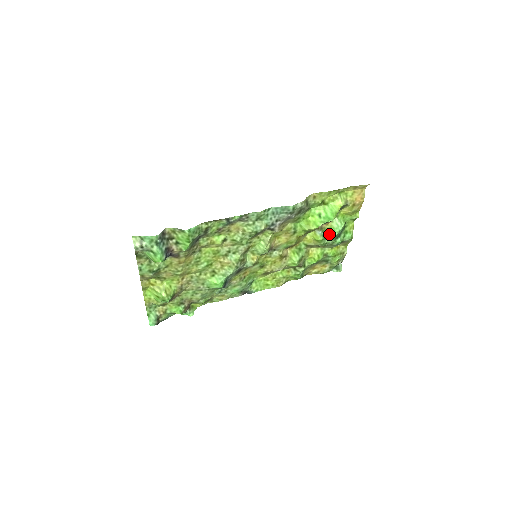
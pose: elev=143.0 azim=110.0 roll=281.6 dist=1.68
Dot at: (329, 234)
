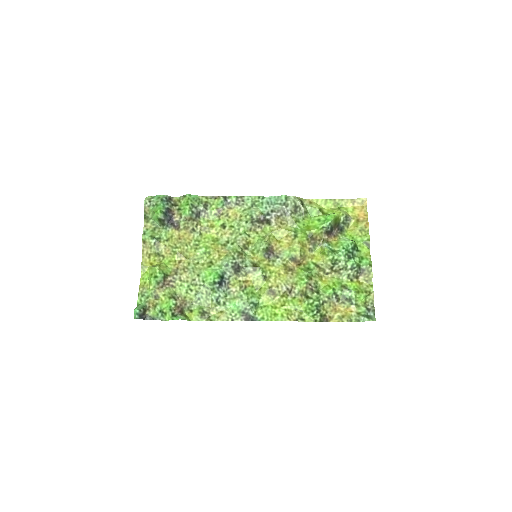
Dot at: (338, 250)
